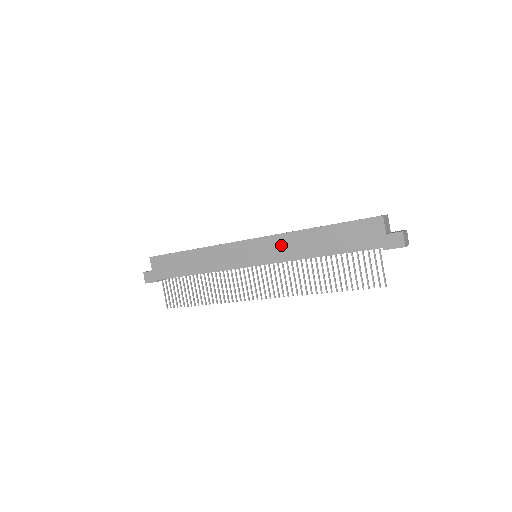
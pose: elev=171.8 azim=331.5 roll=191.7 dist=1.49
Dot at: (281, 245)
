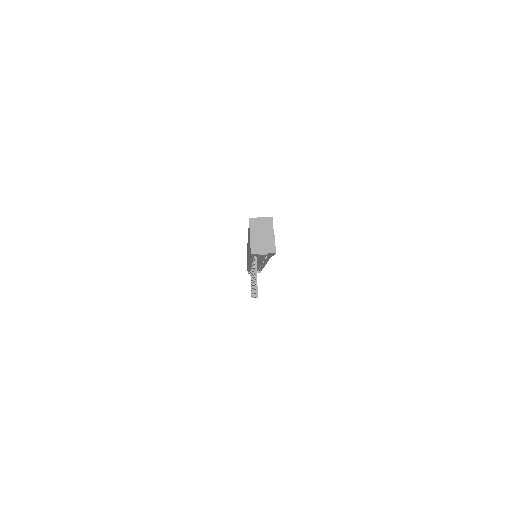
Dot at: occluded
